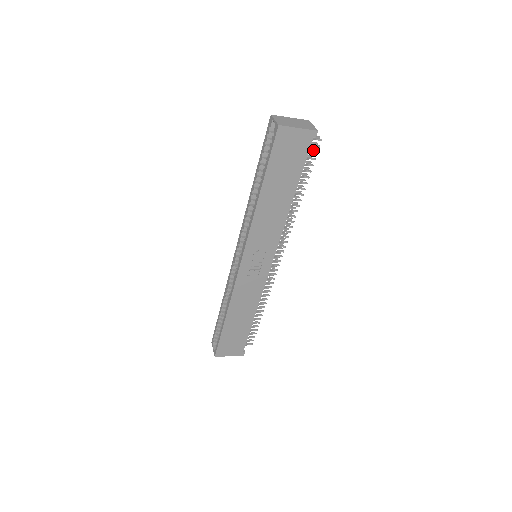
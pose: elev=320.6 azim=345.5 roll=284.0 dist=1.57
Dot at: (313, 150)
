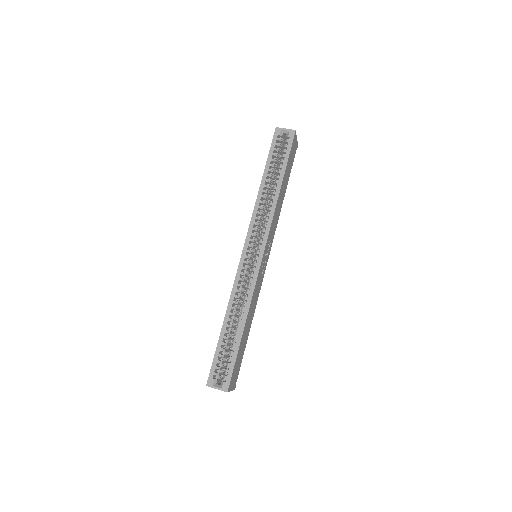
Dot at: occluded
